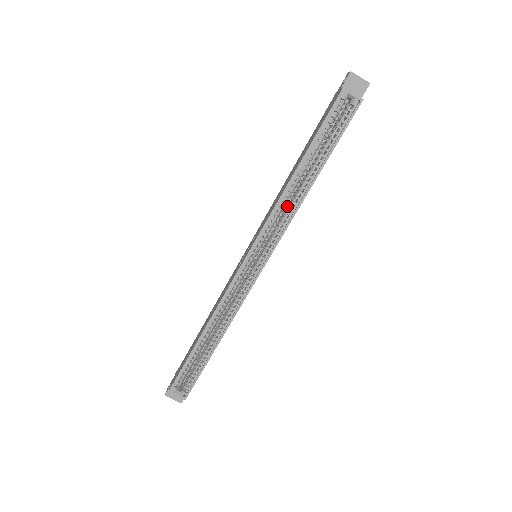
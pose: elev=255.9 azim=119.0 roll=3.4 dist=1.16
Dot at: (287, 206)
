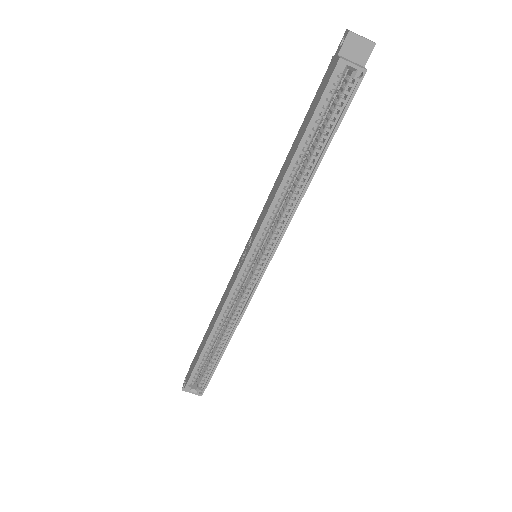
Dot at: (284, 203)
